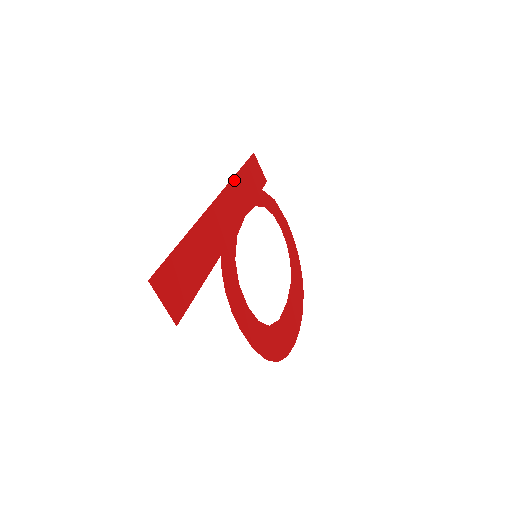
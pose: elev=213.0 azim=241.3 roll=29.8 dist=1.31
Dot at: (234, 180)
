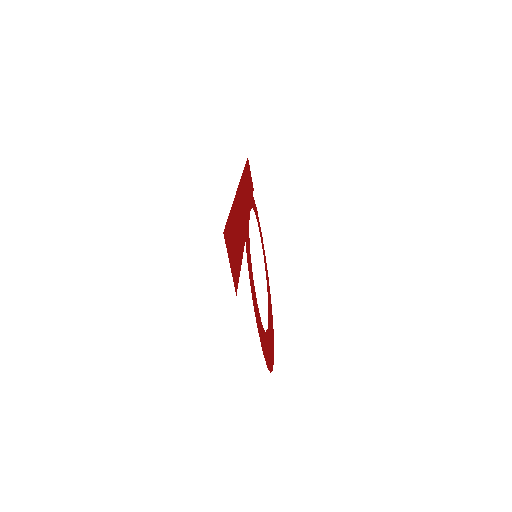
Dot at: (244, 173)
